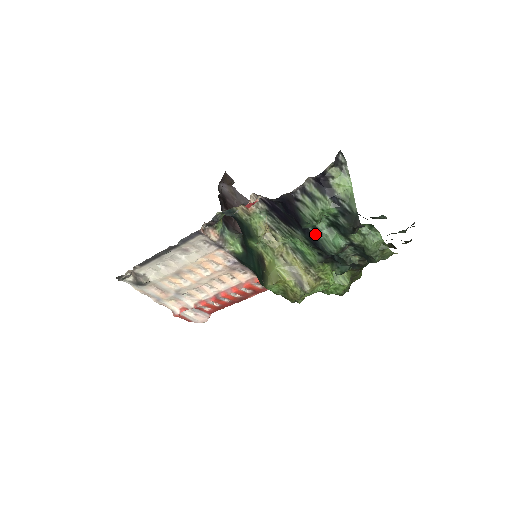
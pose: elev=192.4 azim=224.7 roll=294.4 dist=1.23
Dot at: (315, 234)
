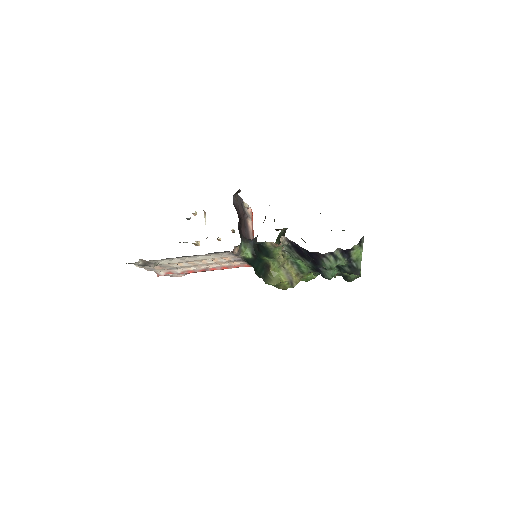
Dot at: (322, 269)
